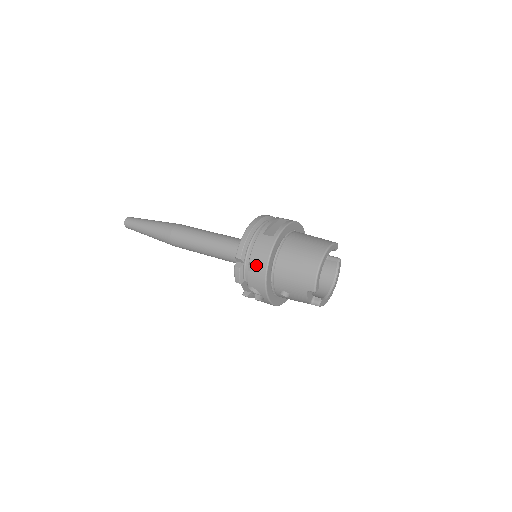
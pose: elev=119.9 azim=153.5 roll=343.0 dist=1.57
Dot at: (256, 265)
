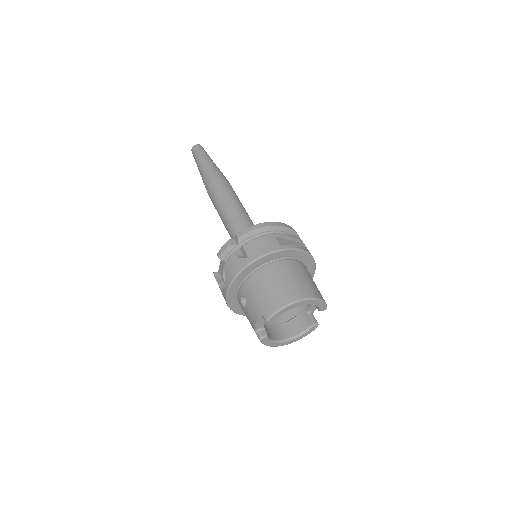
Dot at: (245, 254)
